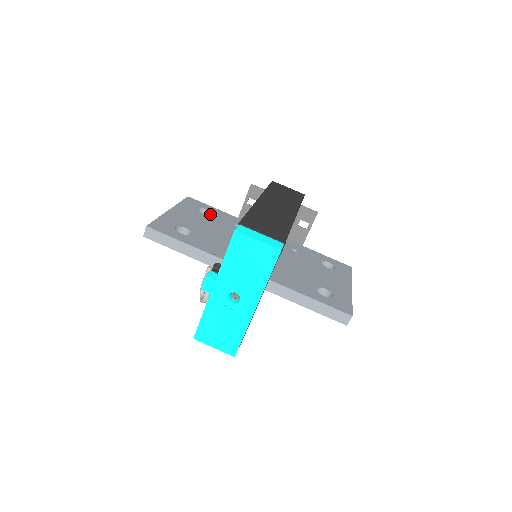
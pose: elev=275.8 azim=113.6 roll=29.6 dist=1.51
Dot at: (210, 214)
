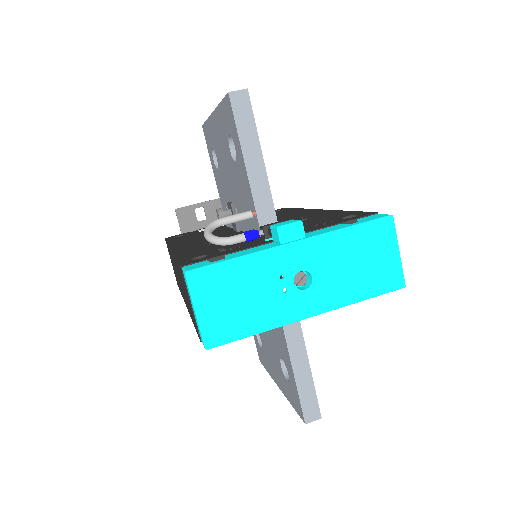
Dot at: occluded
